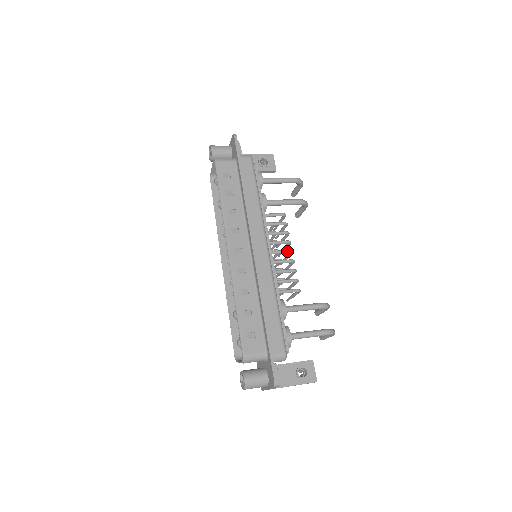
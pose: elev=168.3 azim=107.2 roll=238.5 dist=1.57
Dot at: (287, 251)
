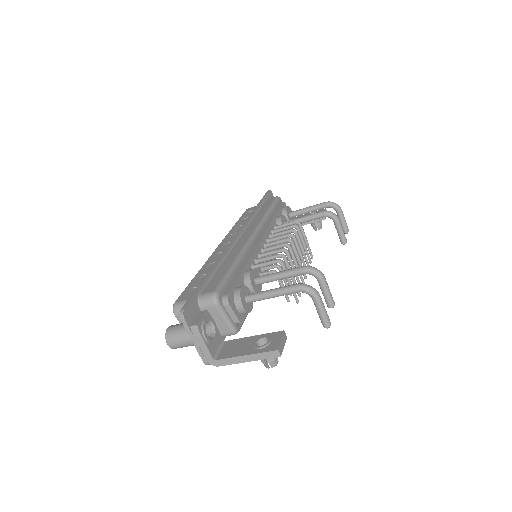
Dot at: (283, 239)
